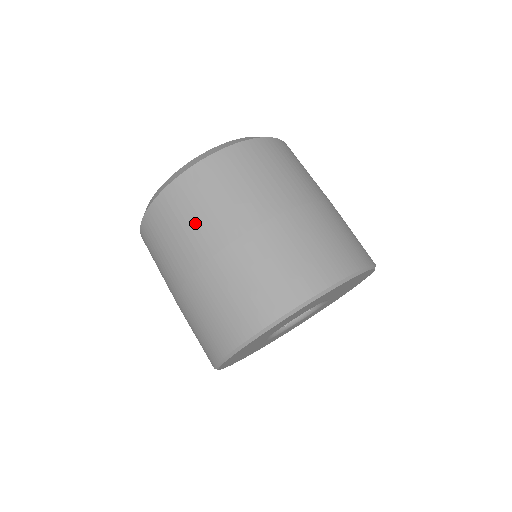
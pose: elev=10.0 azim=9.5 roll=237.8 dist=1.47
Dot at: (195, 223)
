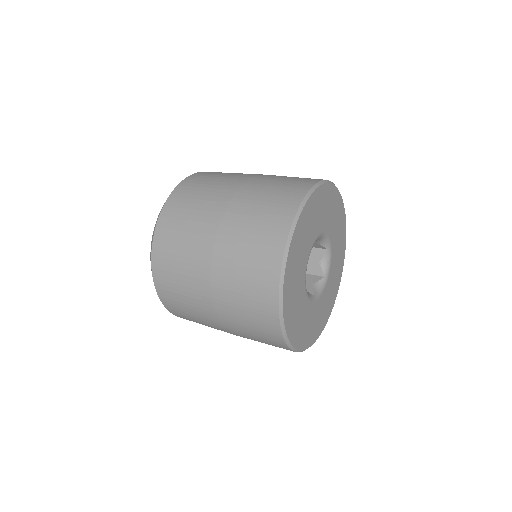
Dot at: (185, 286)
